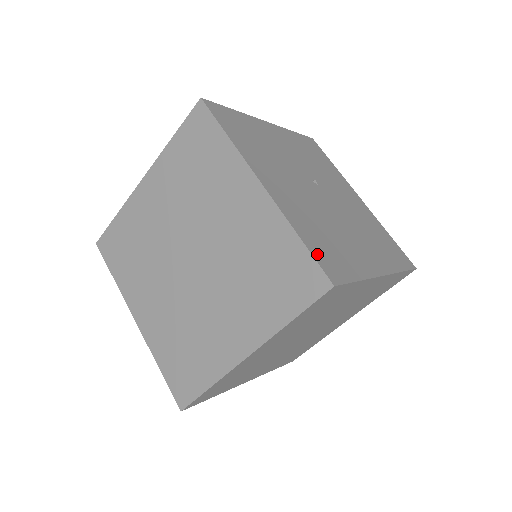
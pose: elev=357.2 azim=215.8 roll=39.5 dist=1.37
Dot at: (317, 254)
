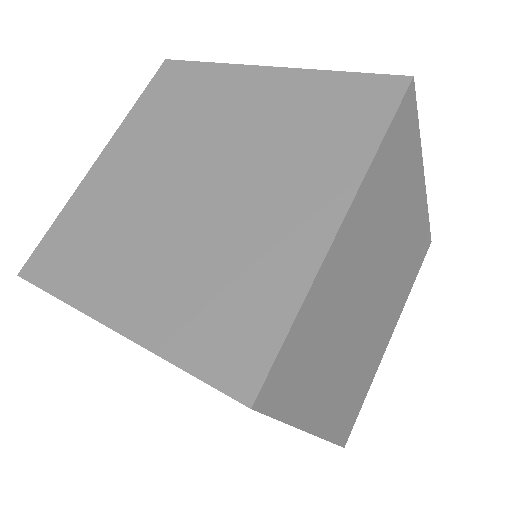
Dot at: occluded
